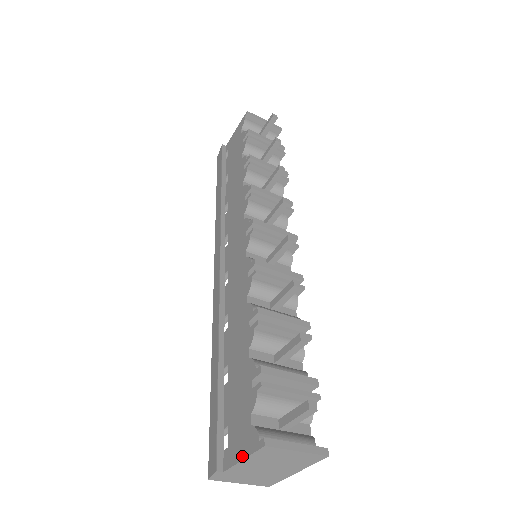
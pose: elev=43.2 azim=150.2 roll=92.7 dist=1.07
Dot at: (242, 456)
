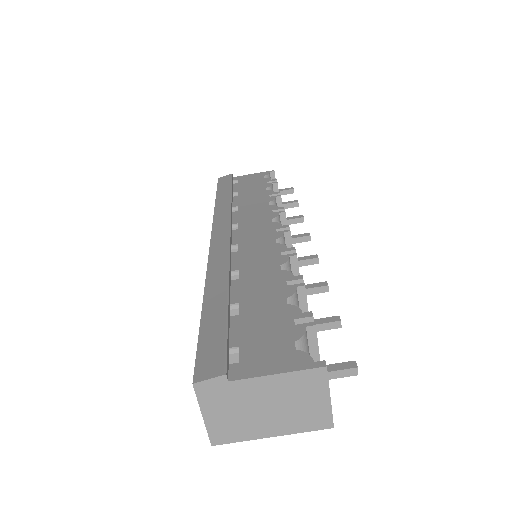
Dot at: (276, 370)
